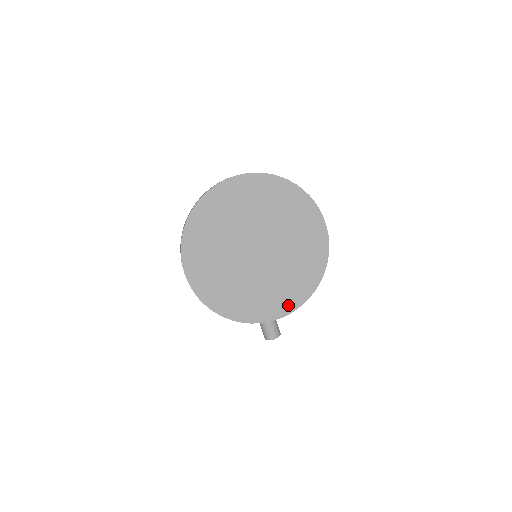
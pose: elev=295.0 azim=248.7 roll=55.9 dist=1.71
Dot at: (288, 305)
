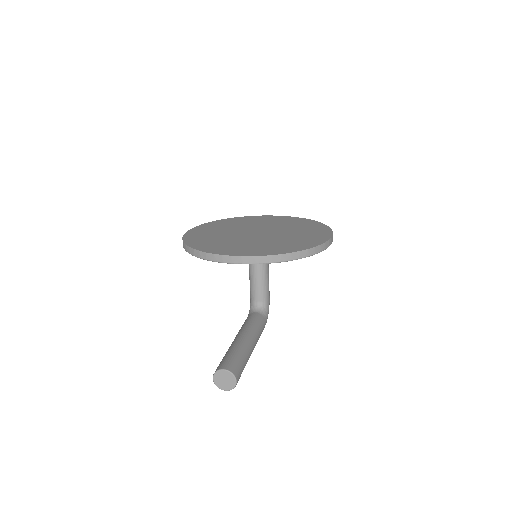
Dot at: (254, 253)
